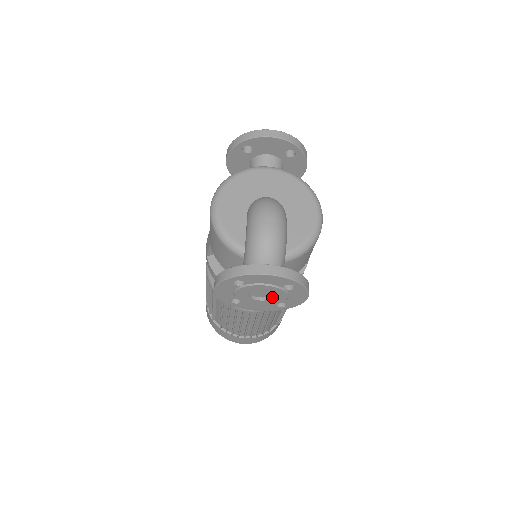
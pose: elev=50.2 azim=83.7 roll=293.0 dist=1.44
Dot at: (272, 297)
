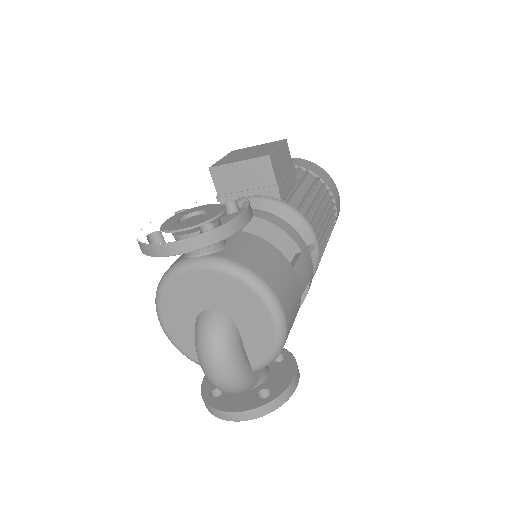
Dot at: occluded
